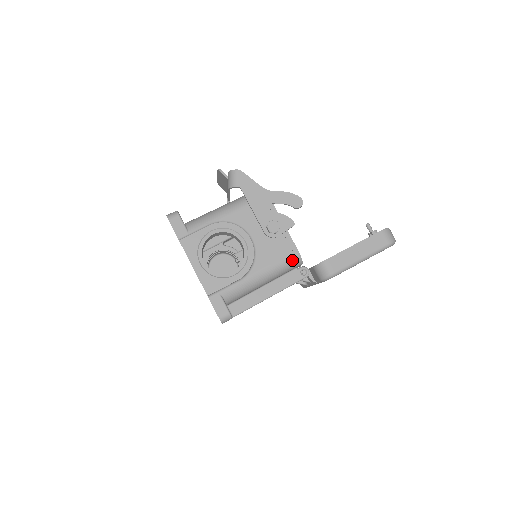
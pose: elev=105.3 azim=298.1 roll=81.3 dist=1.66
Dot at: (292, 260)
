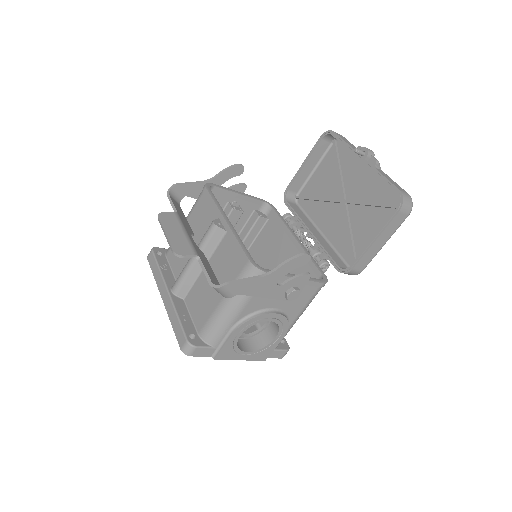
Dot at: (319, 290)
